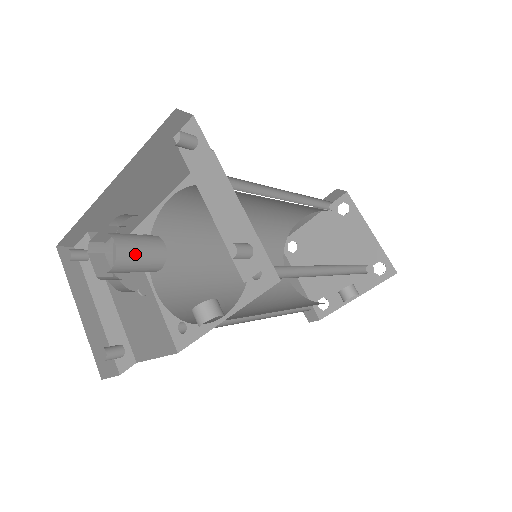
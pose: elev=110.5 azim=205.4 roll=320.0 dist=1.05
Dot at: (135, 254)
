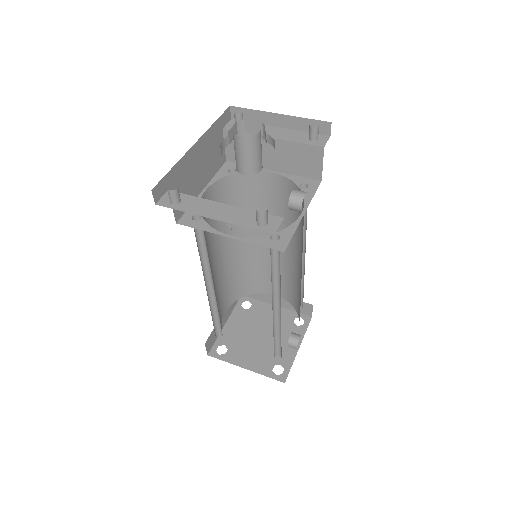
Dot at: occluded
